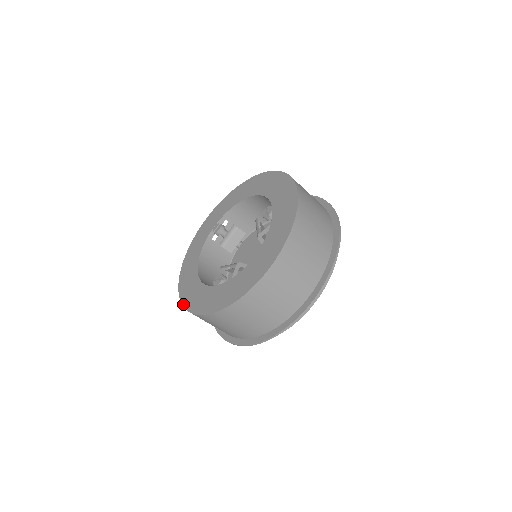
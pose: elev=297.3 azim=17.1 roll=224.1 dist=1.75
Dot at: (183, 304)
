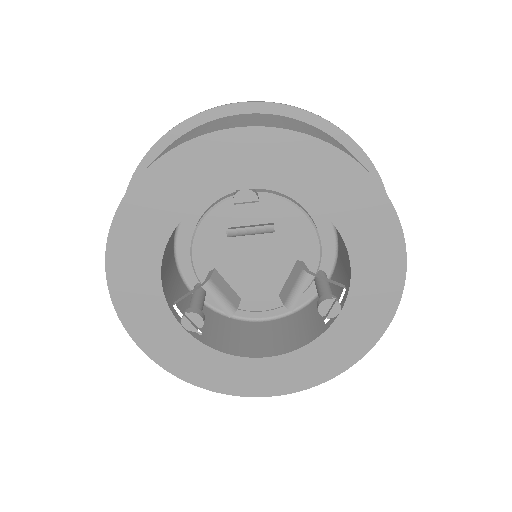
Dot at: (111, 290)
